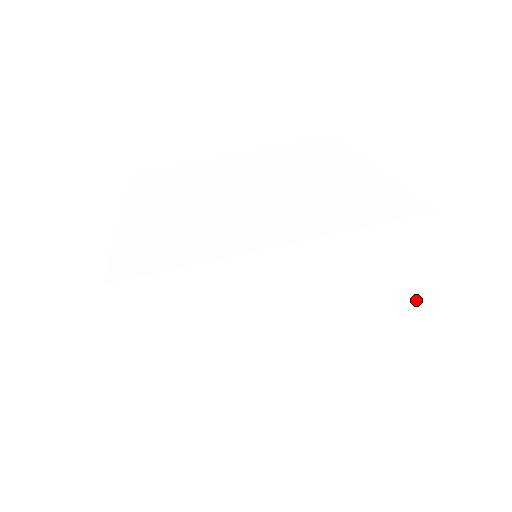
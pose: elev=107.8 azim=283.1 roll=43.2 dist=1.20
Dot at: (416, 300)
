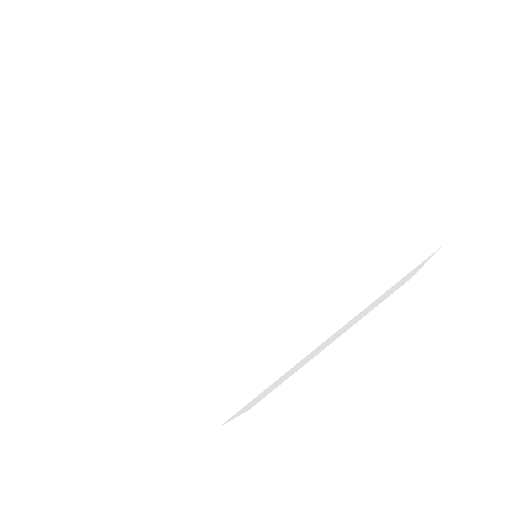
Dot at: (412, 274)
